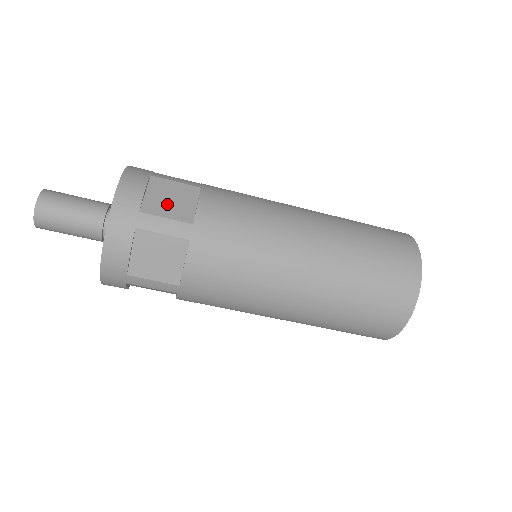
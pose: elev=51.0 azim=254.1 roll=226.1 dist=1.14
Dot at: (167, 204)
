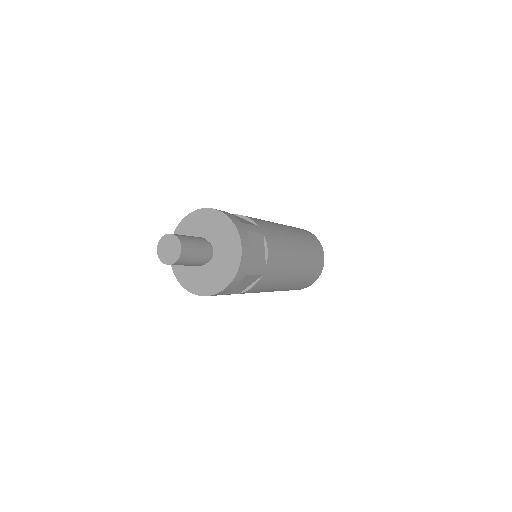
Dot at: (238, 288)
